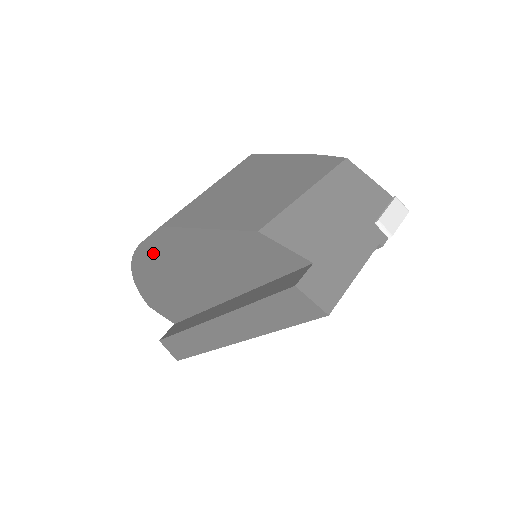
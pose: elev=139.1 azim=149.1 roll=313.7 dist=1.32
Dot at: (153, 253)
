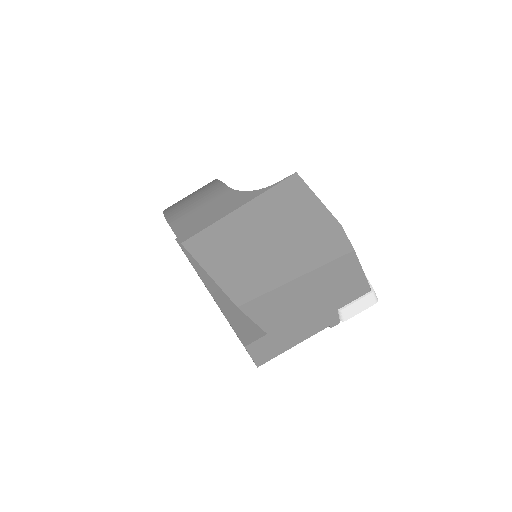
Dot at: occluded
